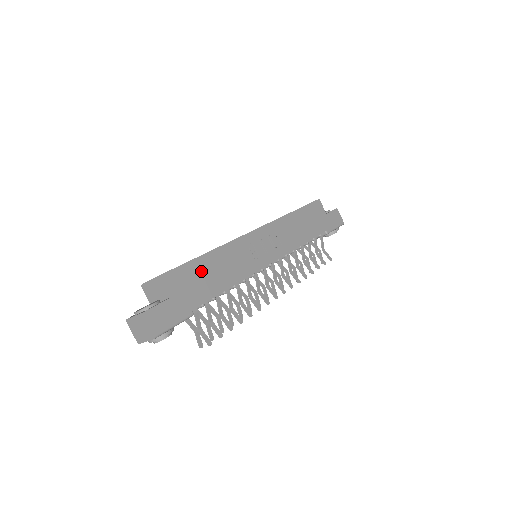
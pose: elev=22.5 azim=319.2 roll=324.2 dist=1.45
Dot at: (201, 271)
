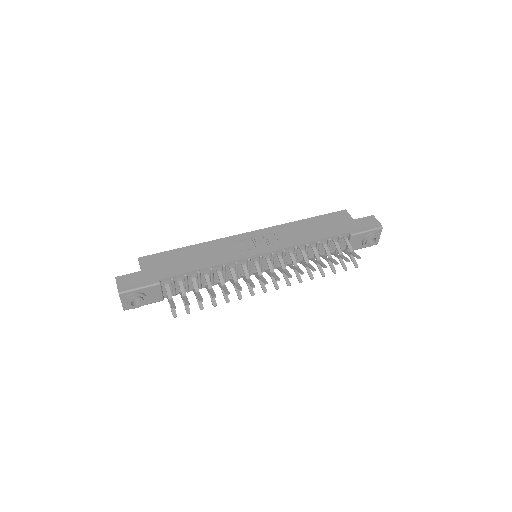
Dot at: (178, 257)
